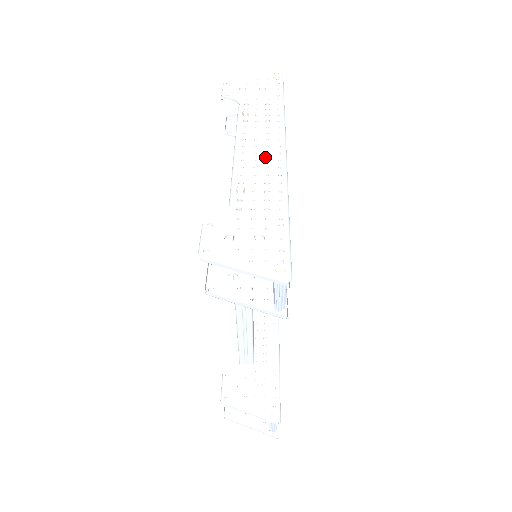
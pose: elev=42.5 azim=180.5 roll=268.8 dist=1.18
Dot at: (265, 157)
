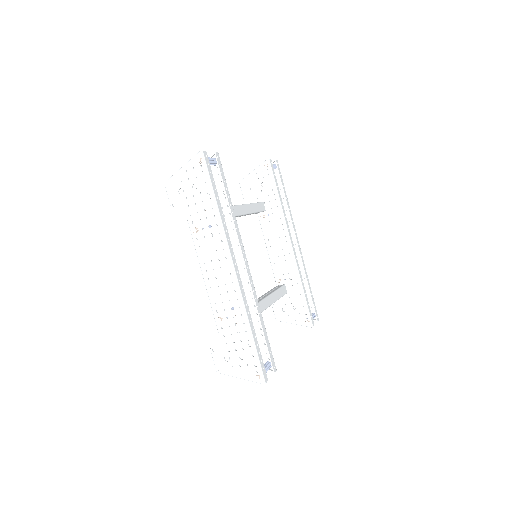
Dot at: (223, 281)
